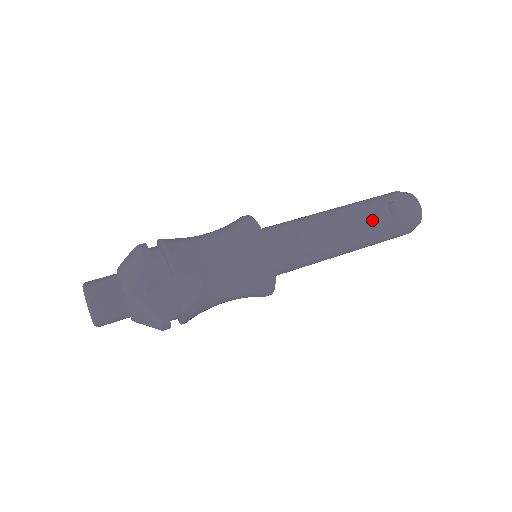
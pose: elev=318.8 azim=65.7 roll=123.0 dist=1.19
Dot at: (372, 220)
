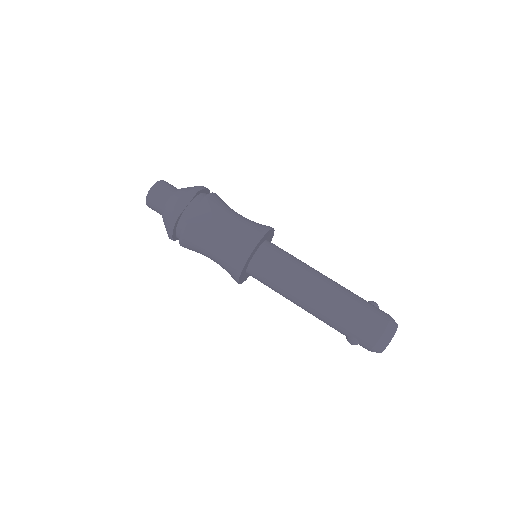
Dot at: (330, 326)
